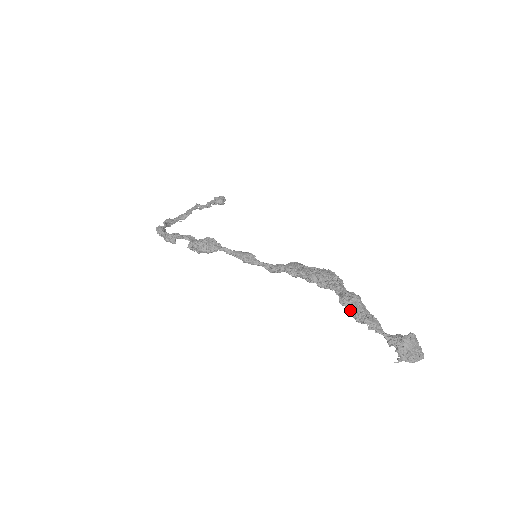
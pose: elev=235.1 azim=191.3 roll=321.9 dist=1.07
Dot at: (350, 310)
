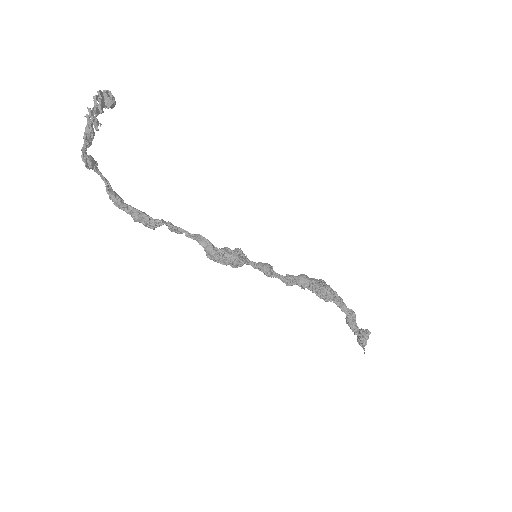
Dot at: (352, 325)
